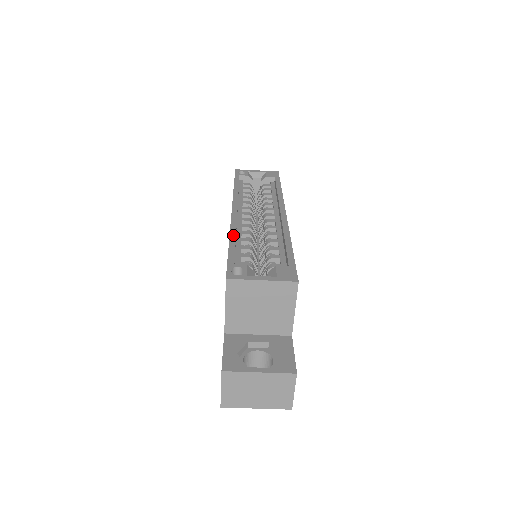
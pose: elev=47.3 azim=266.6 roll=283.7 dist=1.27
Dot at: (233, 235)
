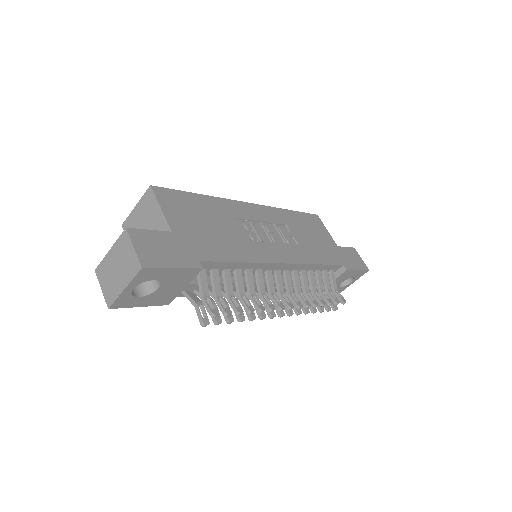
Dot at: occluded
